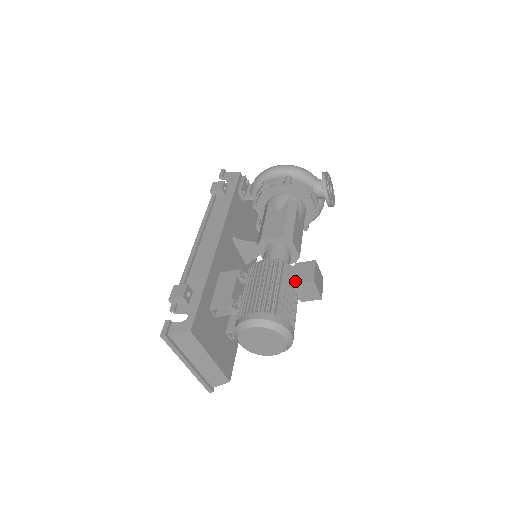
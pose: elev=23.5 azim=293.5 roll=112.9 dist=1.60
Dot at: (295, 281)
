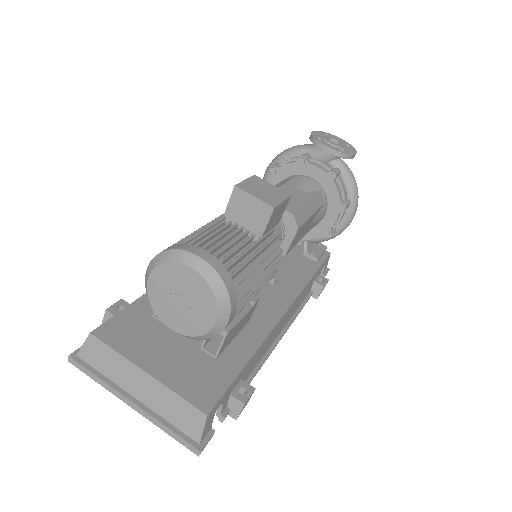
Dot at: (226, 210)
